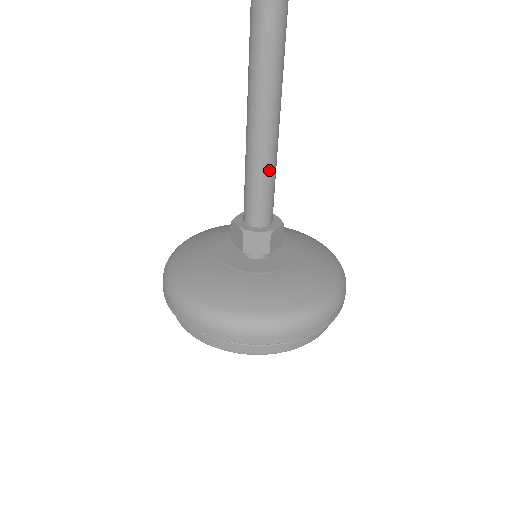
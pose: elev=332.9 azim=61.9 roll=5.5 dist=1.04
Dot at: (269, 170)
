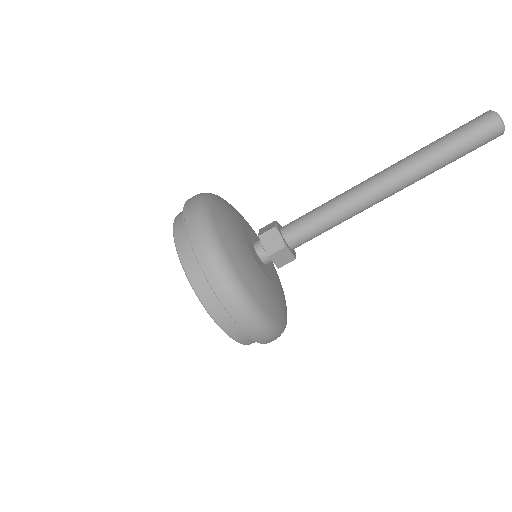
Dot at: occluded
